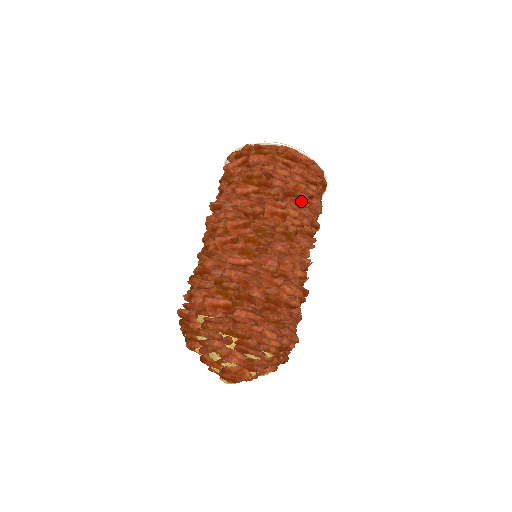
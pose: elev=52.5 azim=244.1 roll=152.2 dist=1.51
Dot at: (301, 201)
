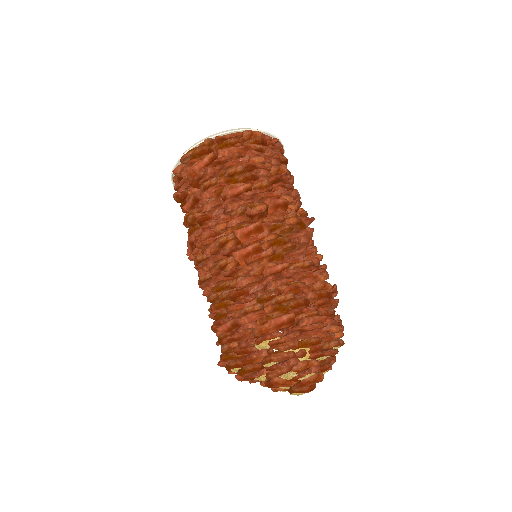
Dot at: (286, 184)
